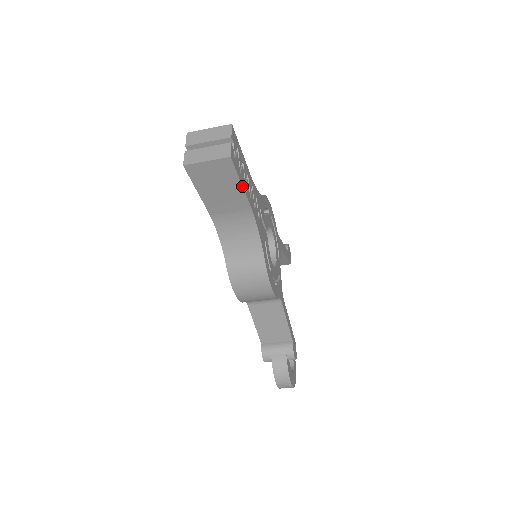
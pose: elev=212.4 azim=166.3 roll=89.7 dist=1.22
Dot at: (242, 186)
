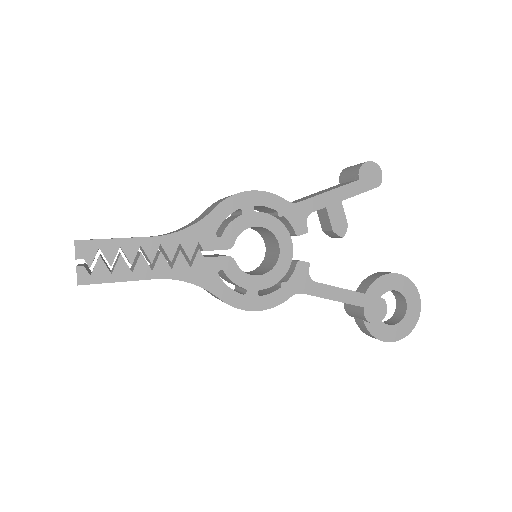
Dot at: (122, 281)
